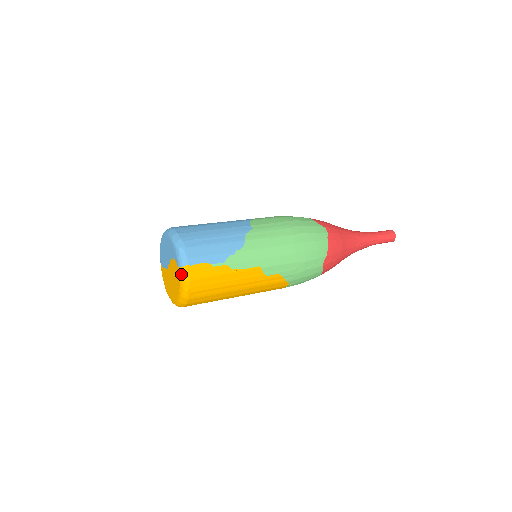
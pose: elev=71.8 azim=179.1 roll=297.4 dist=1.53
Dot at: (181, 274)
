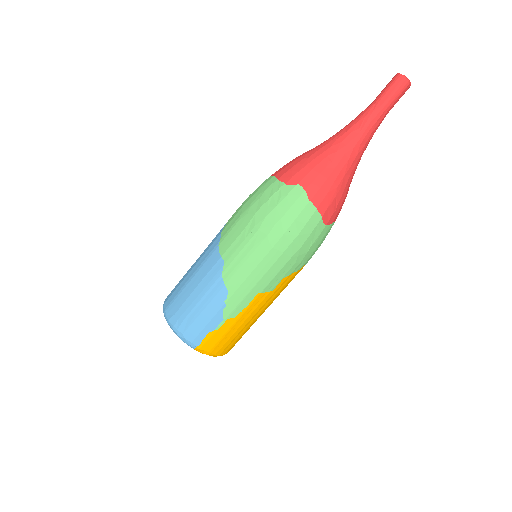
Dot at: occluded
